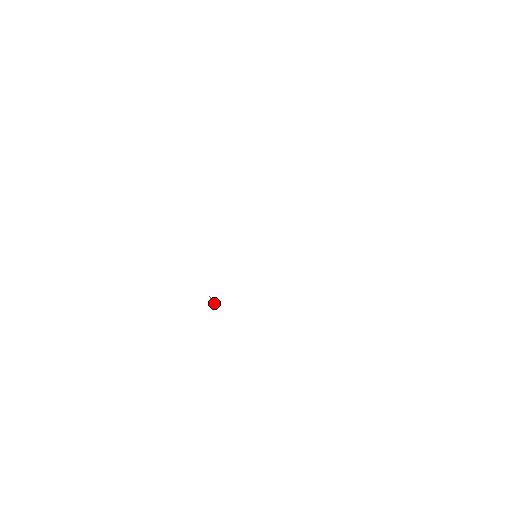
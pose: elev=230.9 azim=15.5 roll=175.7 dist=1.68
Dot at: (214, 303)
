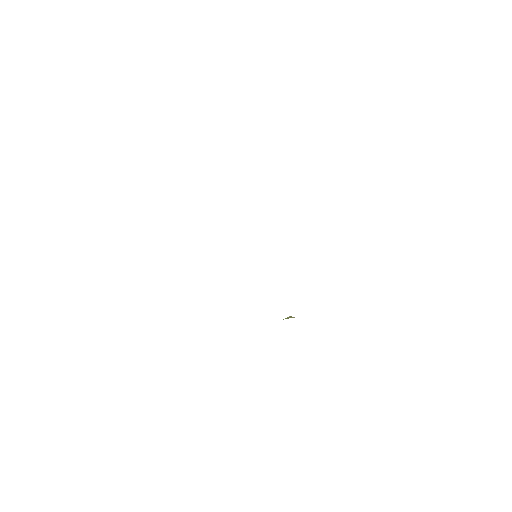
Dot at: (293, 317)
